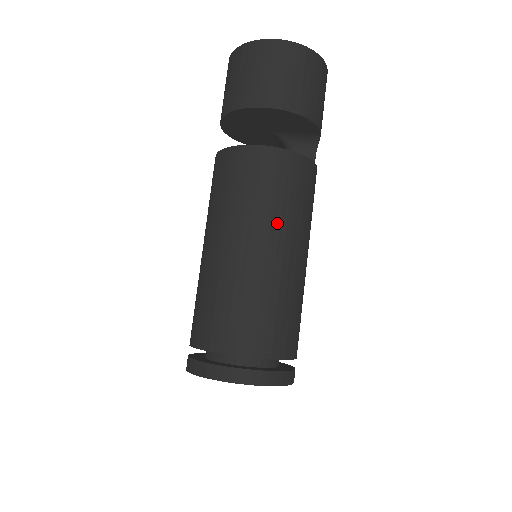
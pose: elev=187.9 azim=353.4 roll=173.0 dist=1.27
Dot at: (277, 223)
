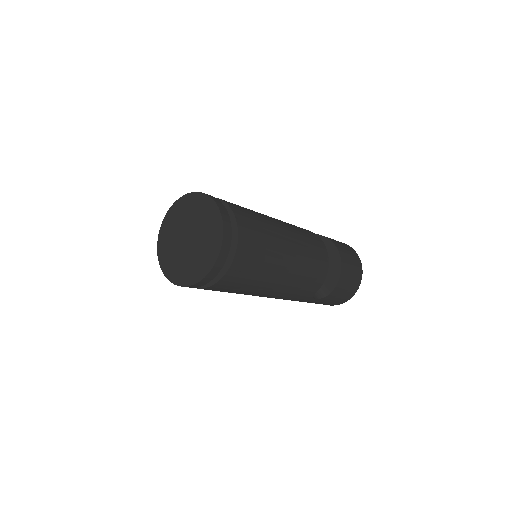
Dot at: (300, 243)
